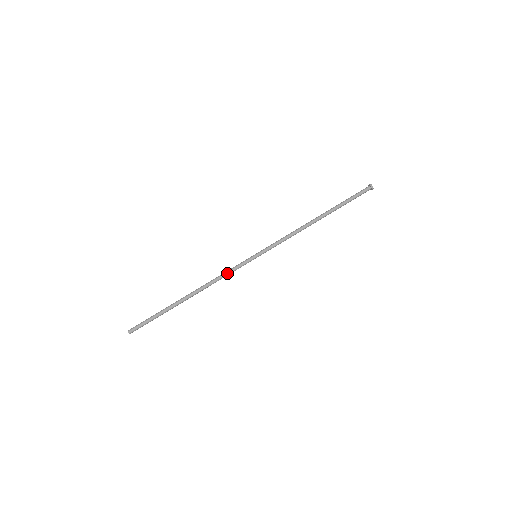
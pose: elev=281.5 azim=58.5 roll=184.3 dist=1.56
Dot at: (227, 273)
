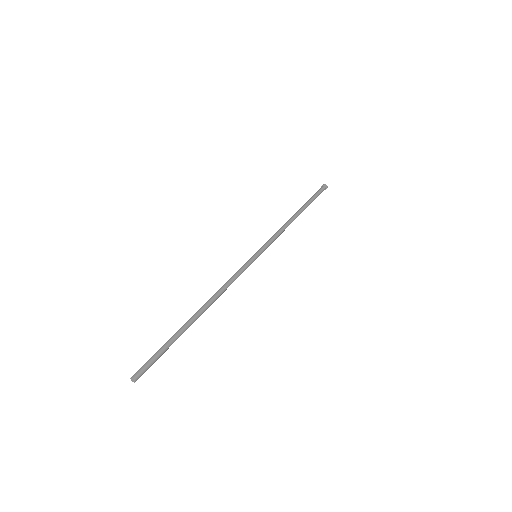
Dot at: (234, 277)
